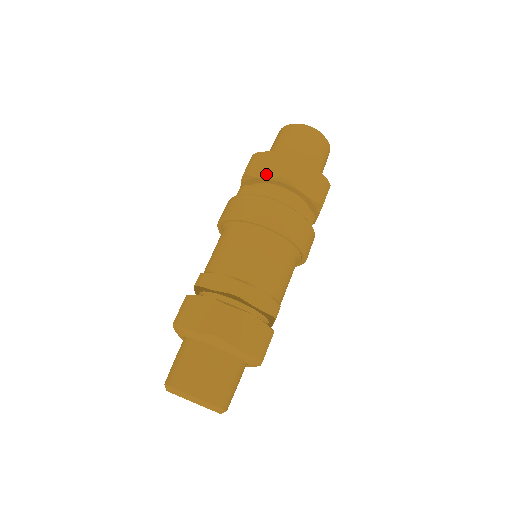
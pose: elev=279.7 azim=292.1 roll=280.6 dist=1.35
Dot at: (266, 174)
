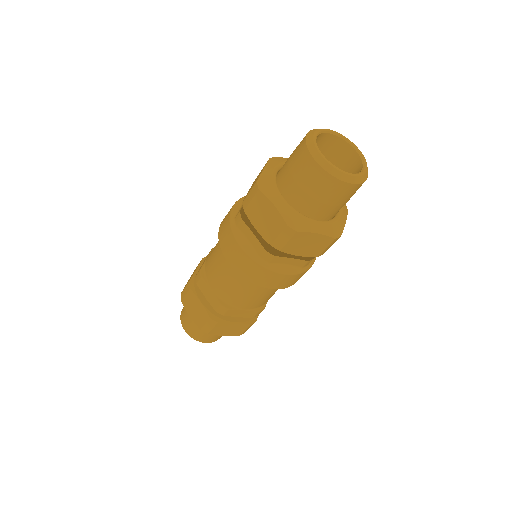
Dot at: (260, 229)
